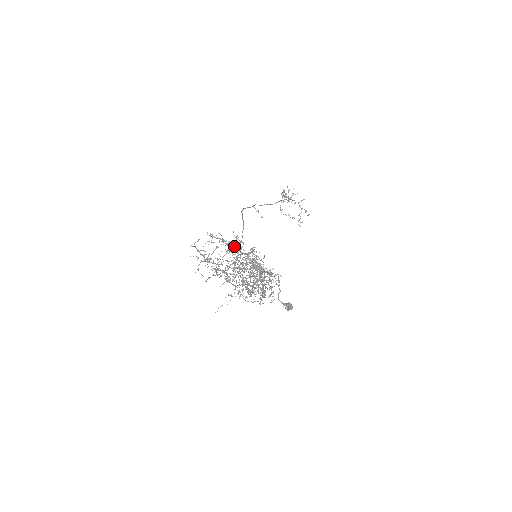
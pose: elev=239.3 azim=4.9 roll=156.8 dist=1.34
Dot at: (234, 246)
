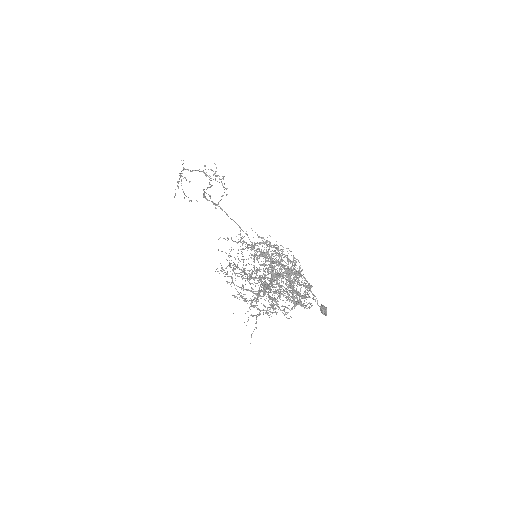
Dot at: (252, 249)
